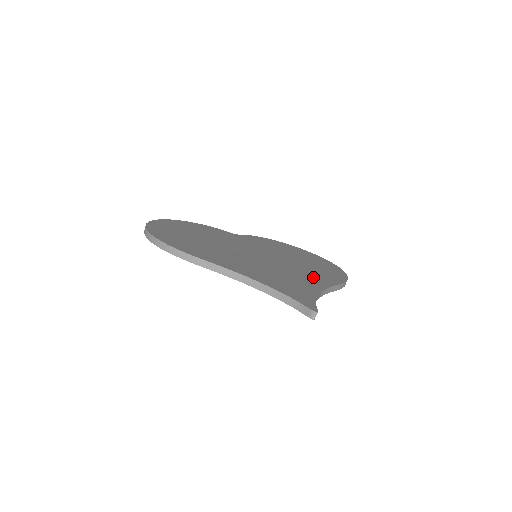
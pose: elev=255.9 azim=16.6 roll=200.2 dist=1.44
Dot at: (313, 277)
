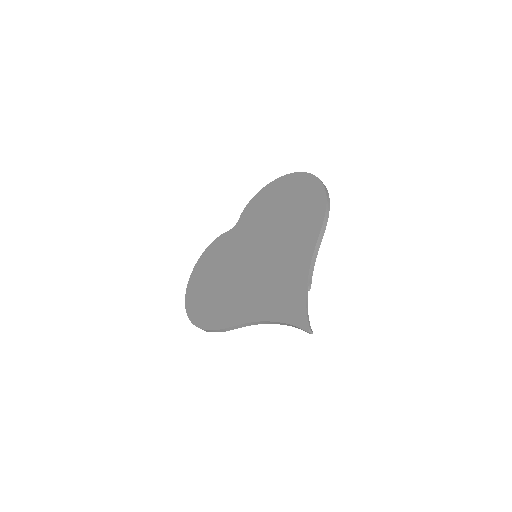
Dot at: (299, 246)
